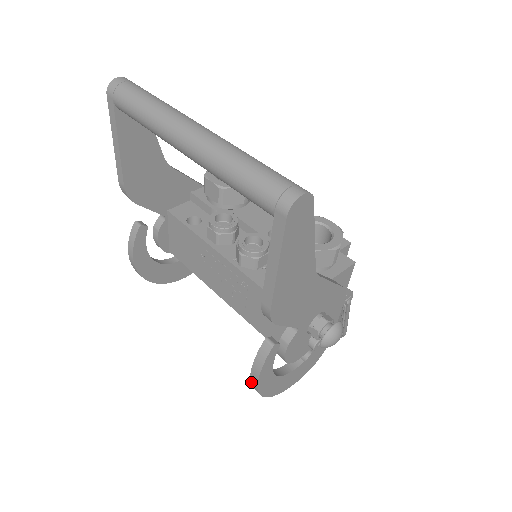
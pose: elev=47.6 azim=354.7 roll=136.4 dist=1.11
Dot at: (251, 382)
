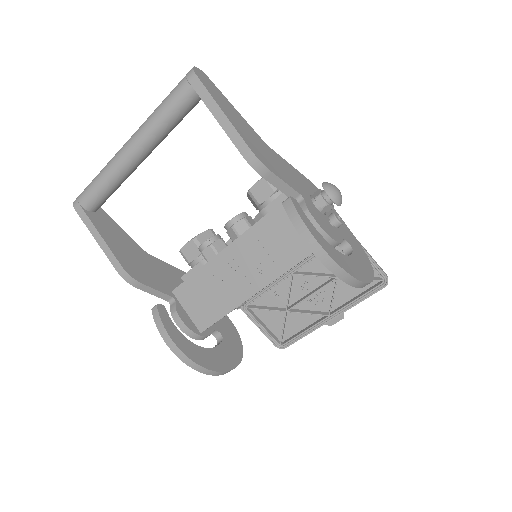
Dot at: (313, 251)
